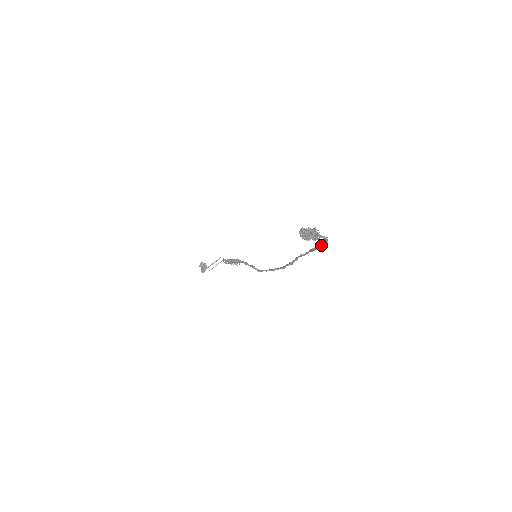
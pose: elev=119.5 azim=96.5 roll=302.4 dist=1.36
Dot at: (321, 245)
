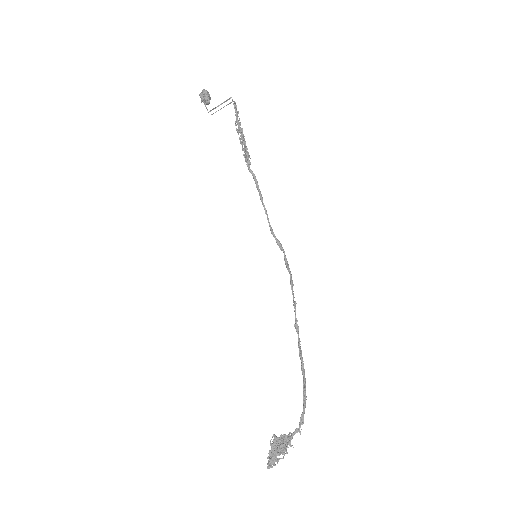
Dot at: (303, 393)
